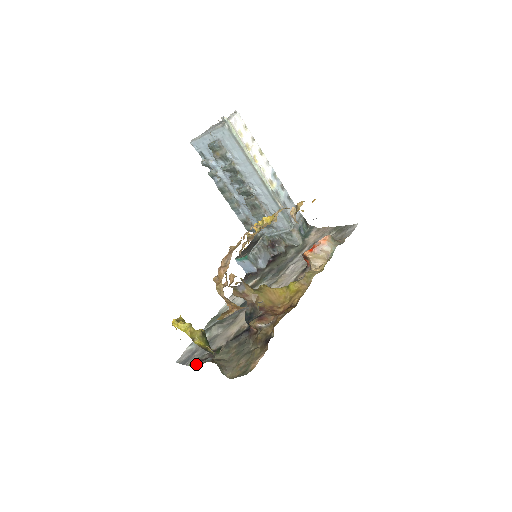
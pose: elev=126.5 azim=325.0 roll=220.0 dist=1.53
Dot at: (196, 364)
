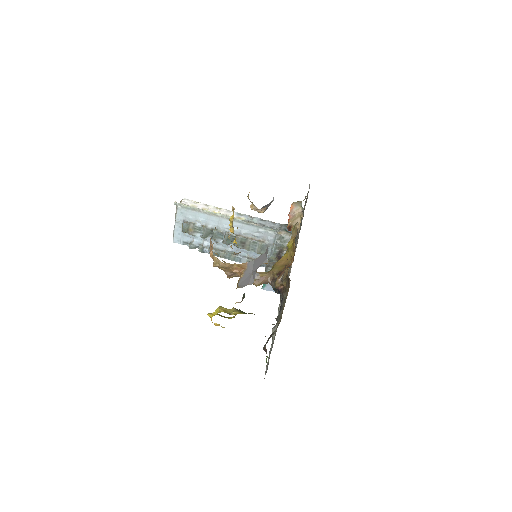
Dot at: (266, 353)
